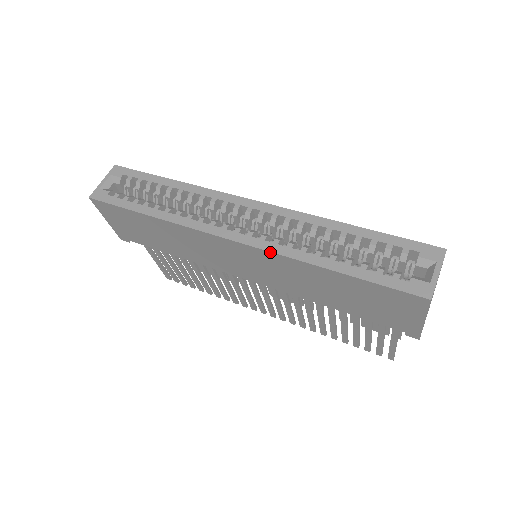
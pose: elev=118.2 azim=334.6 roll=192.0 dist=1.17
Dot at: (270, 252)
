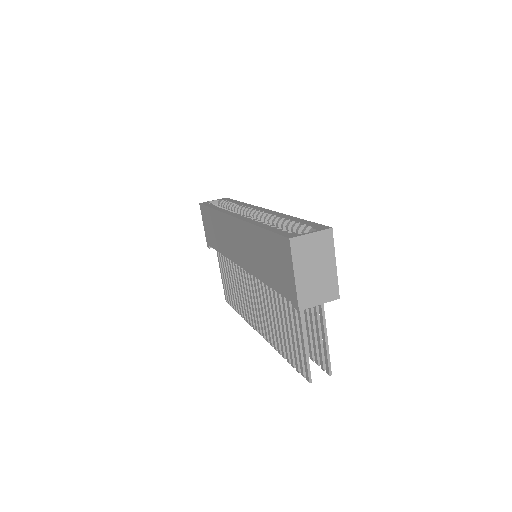
Dot at: (242, 220)
